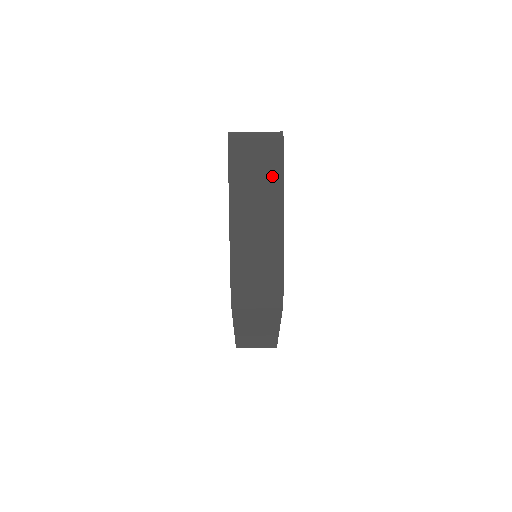
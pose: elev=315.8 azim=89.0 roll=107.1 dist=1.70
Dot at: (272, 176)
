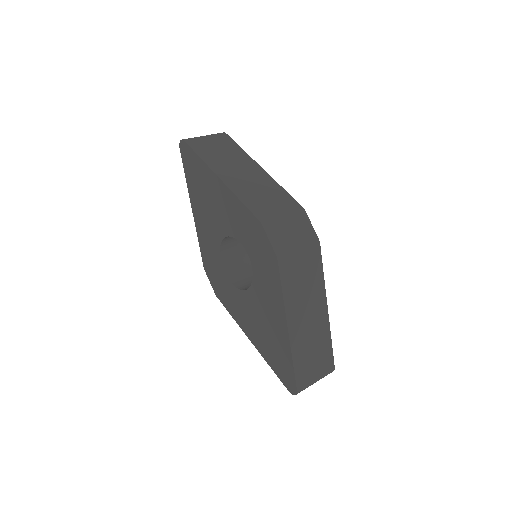
Dot at: (235, 152)
